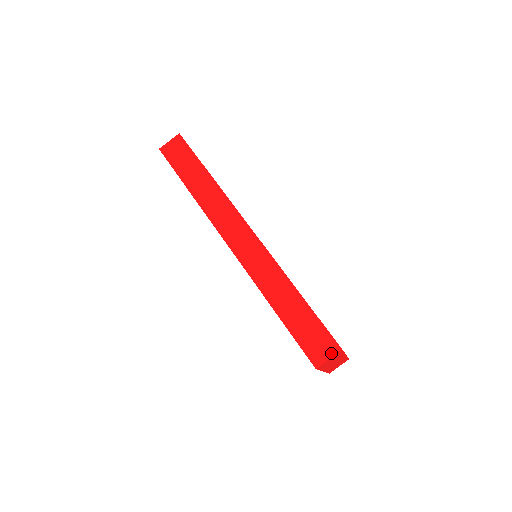
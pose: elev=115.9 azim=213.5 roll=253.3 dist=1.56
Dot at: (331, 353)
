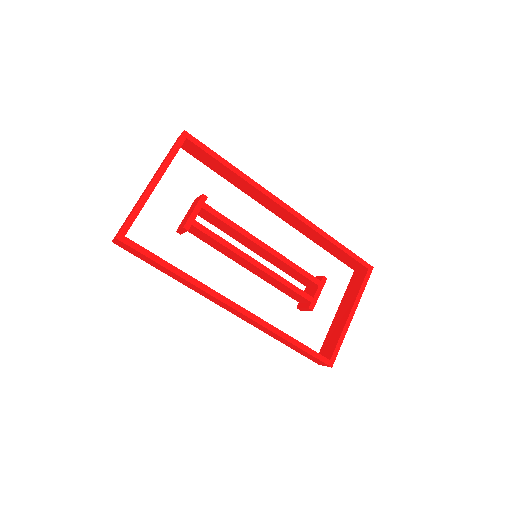
Dot at: occluded
